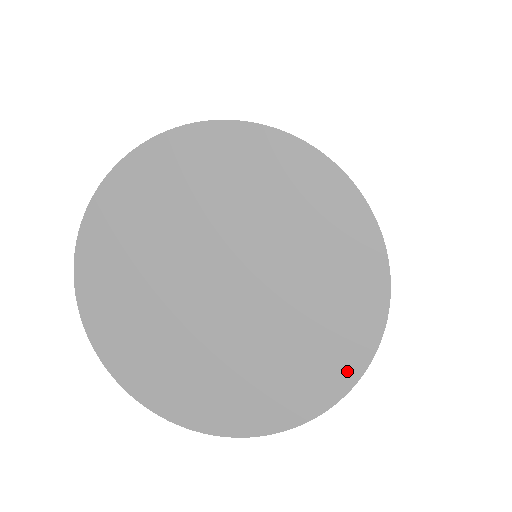
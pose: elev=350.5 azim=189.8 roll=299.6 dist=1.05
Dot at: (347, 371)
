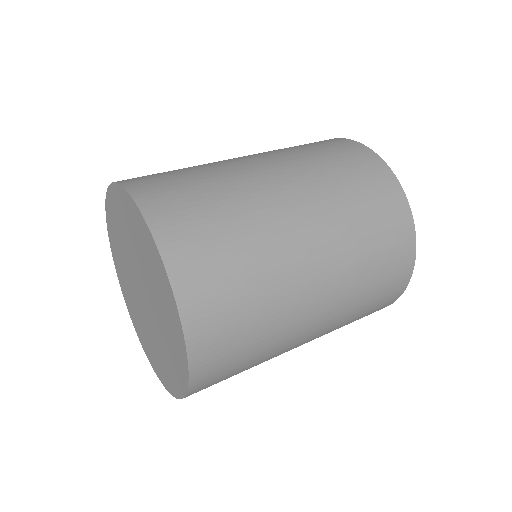
Dot at: (181, 385)
